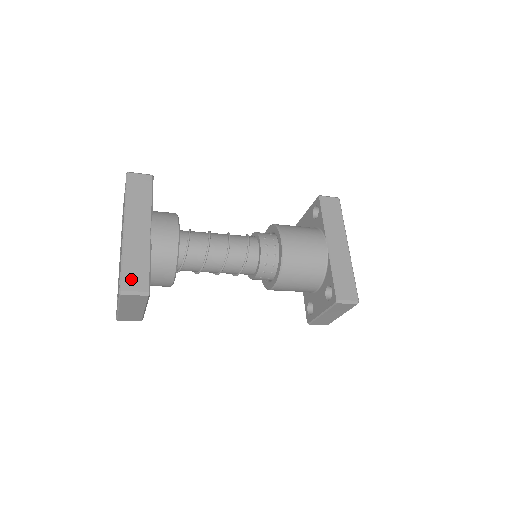
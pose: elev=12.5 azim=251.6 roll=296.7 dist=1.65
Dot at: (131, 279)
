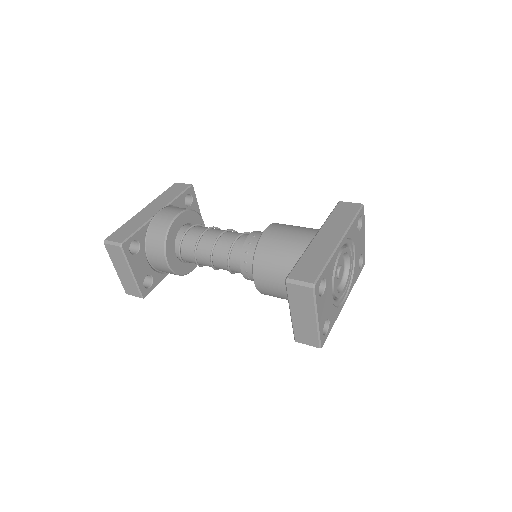
Dot at: (117, 235)
